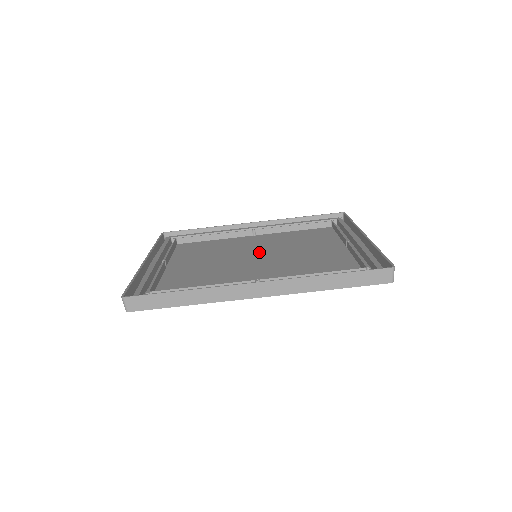
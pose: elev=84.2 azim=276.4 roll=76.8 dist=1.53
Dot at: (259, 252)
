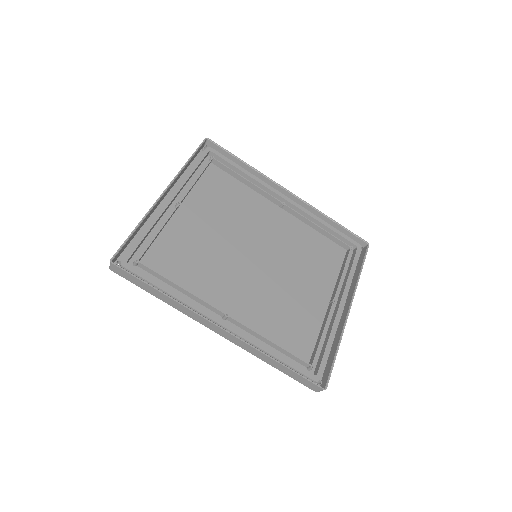
Dot at: (263, 249)
